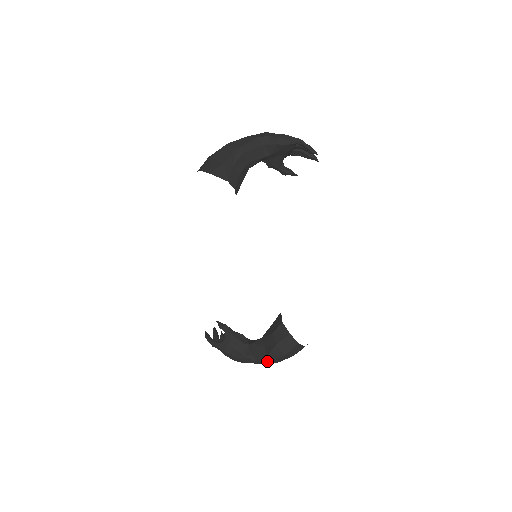
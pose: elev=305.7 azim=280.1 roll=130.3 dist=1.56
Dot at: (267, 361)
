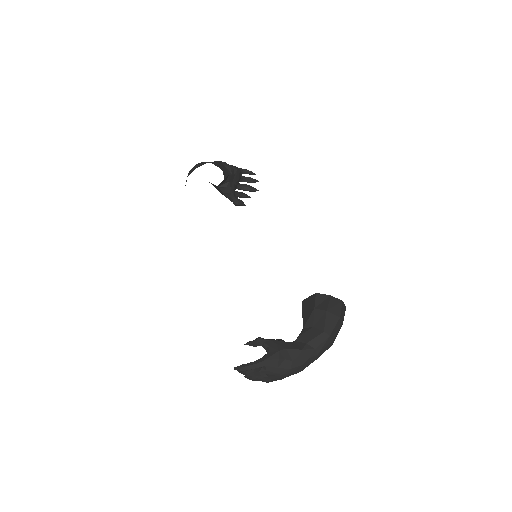
Dot at: (326, 338)
